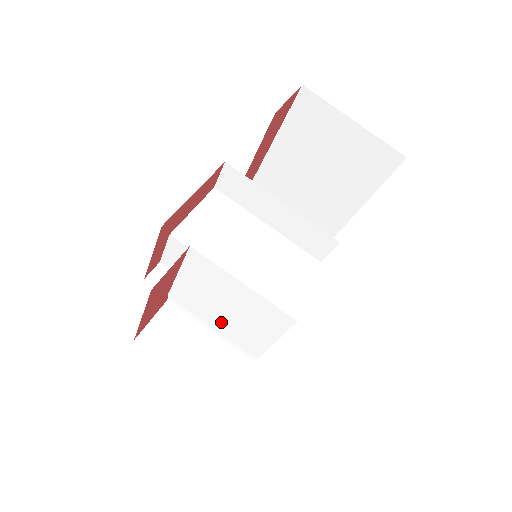
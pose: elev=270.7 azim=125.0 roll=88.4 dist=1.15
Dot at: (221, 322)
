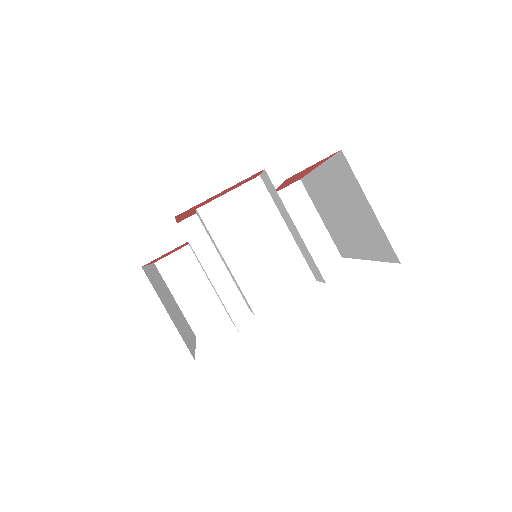
Dot at: occluded
